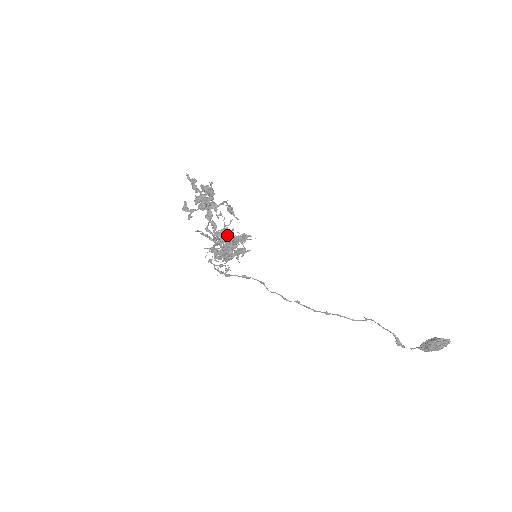
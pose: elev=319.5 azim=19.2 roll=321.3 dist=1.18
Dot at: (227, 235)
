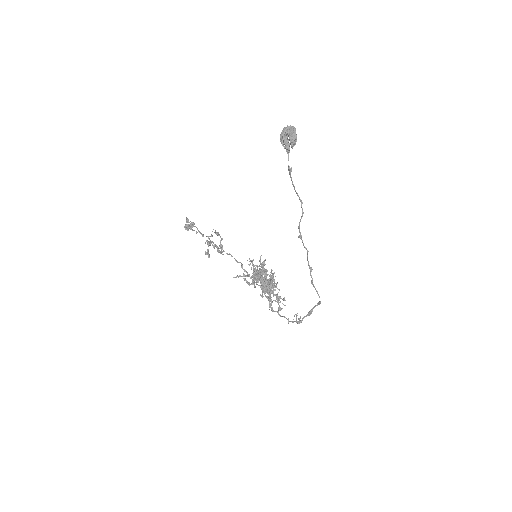
Dot at: occluded
